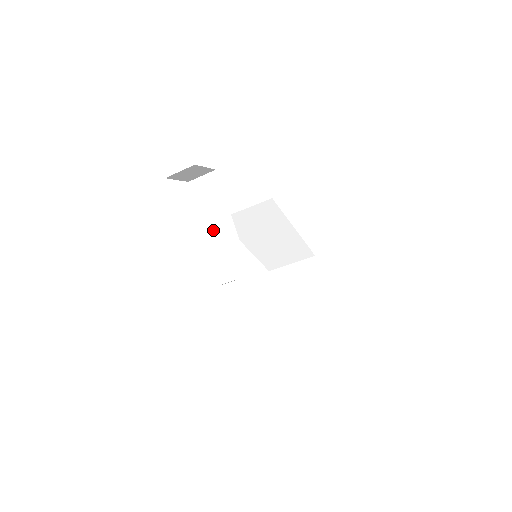
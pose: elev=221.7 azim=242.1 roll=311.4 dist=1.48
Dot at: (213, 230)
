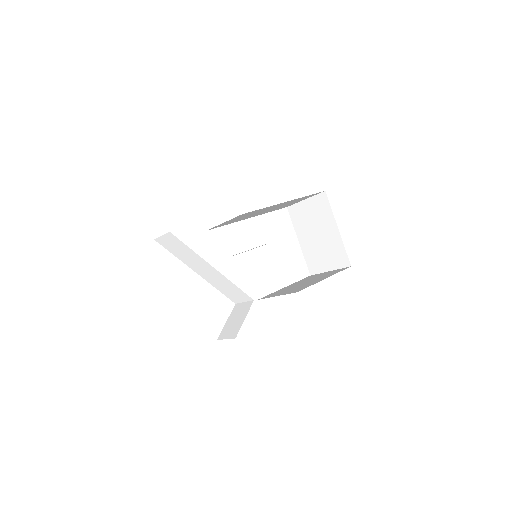
Dot at: (201, 272)
